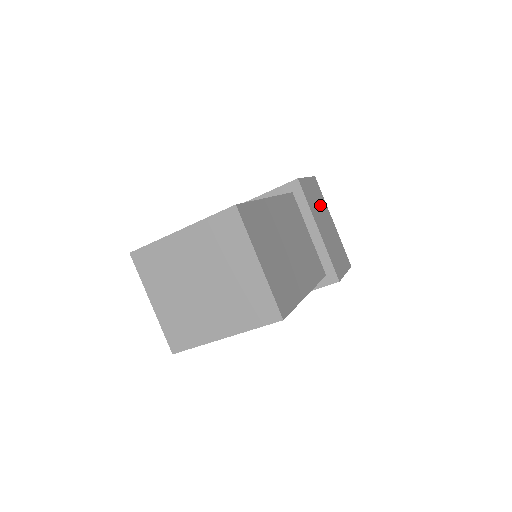
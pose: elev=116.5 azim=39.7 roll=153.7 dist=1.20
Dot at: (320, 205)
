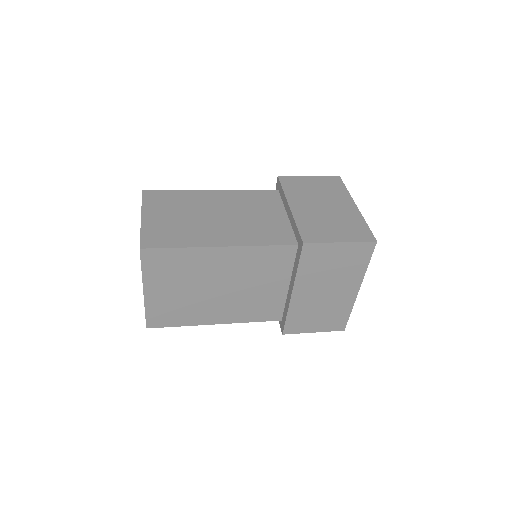
Dot at: (325, 193)
